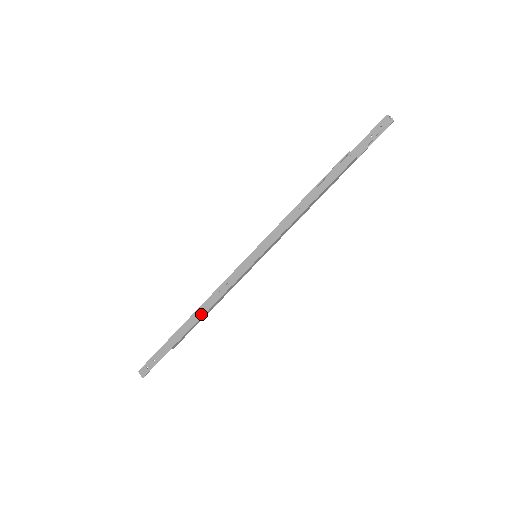
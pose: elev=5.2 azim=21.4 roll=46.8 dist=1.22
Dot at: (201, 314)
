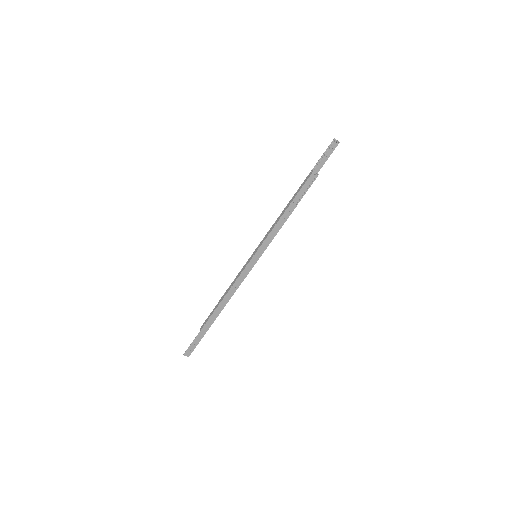
Dot at: (224, 305)
